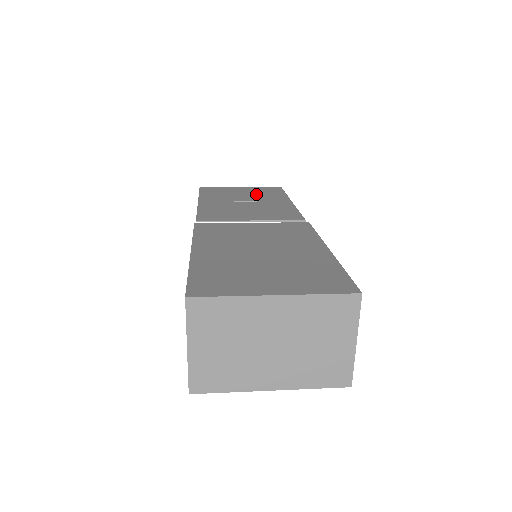
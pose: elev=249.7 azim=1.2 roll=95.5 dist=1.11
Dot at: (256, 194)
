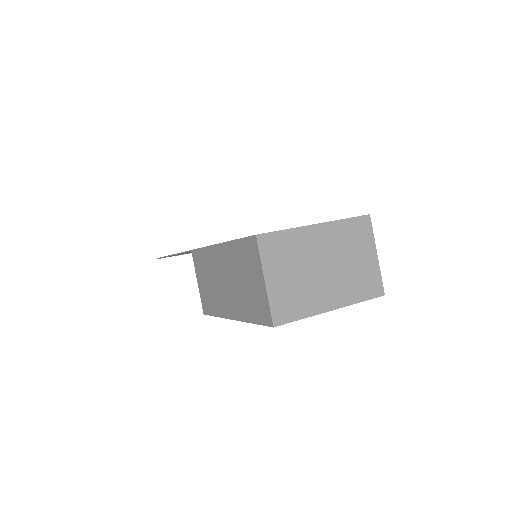
Dot at: occluded
